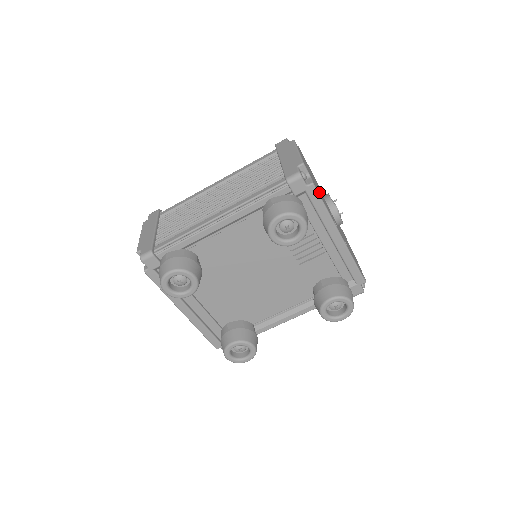
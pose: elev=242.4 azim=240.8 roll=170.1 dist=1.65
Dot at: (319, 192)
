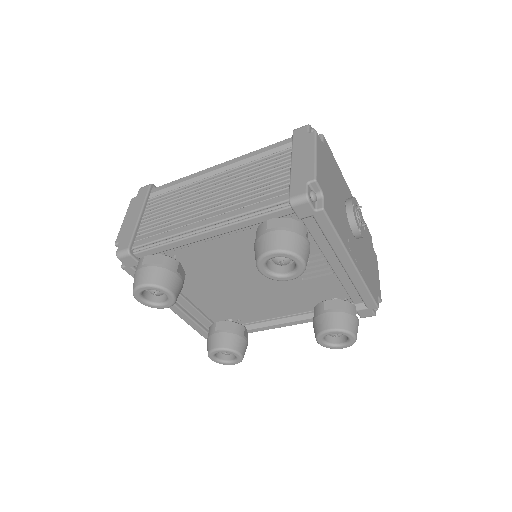
Dot at: (334, 211)
